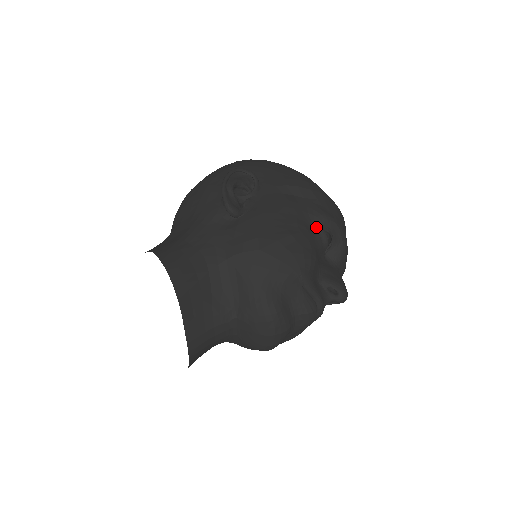
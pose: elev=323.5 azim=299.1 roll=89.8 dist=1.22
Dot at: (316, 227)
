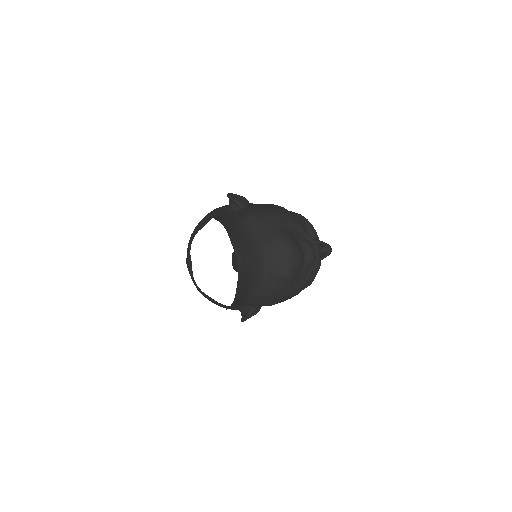
Dot at: occluded
